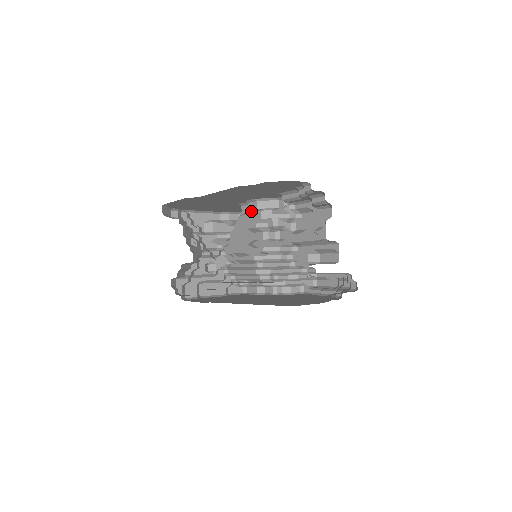
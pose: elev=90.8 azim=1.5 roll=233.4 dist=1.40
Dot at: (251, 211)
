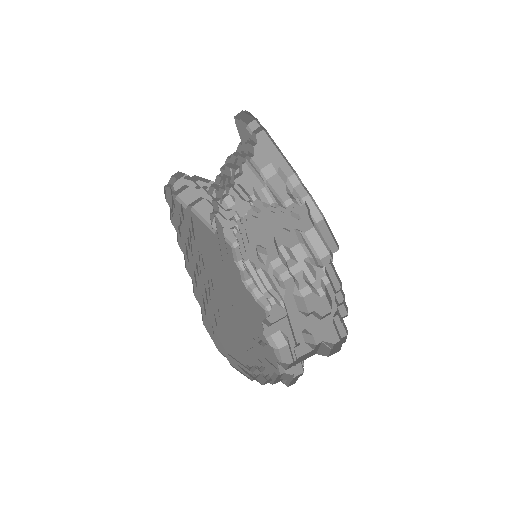
Dot at: (299, 225)
